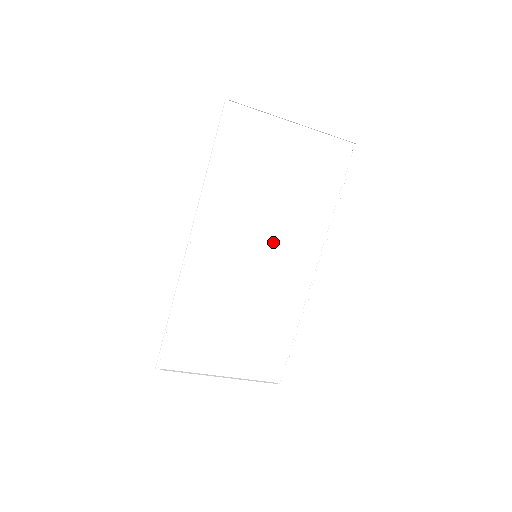
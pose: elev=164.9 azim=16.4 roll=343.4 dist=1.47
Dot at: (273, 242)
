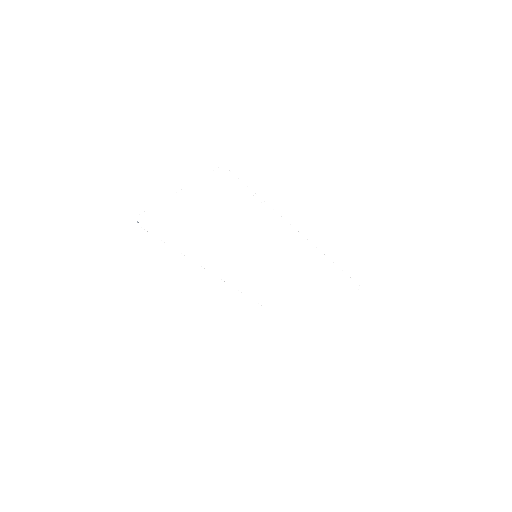
Dot at: (255, 245)
